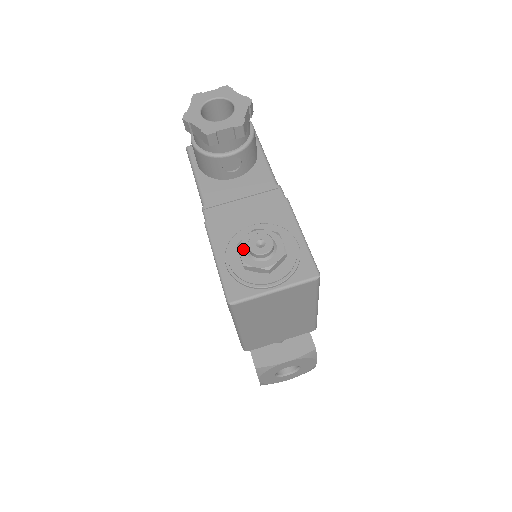
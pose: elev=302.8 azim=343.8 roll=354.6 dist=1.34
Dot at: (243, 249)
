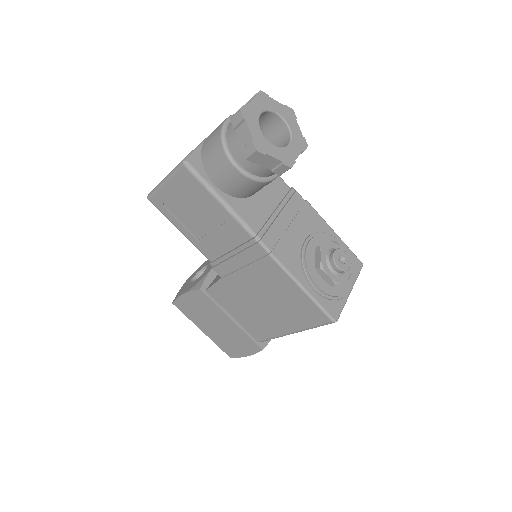
Dot at: (328, 270)
